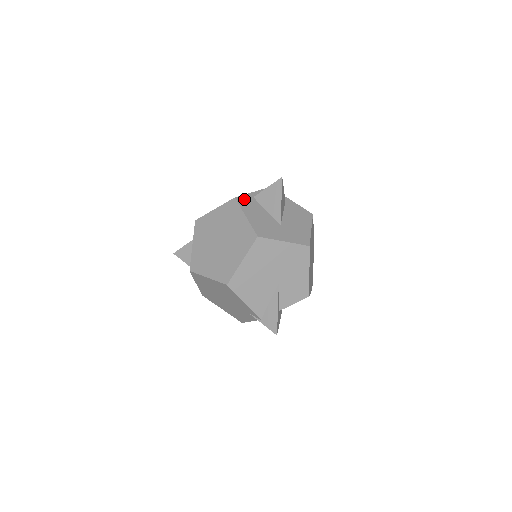
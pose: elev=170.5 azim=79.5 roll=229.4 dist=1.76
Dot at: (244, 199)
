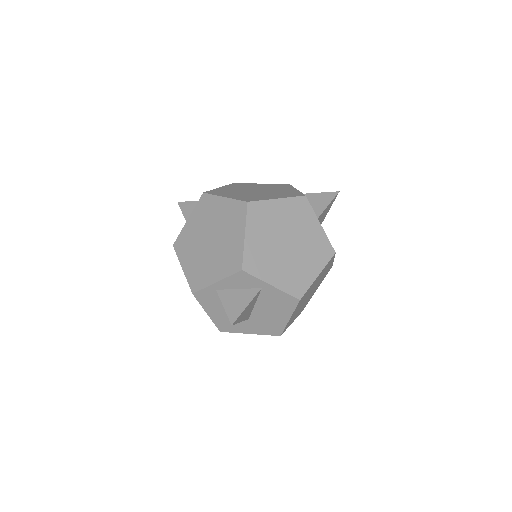
Dot at: (204, 294)
